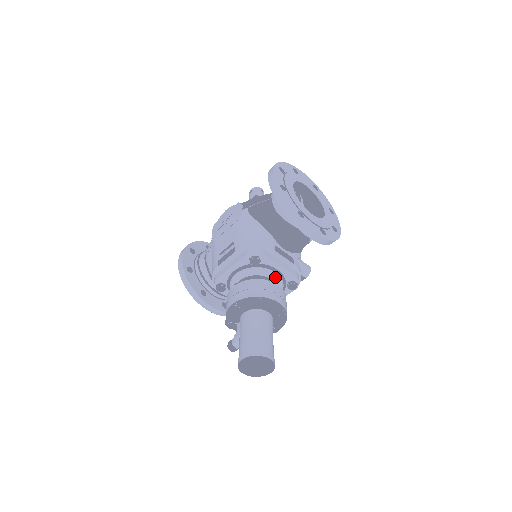
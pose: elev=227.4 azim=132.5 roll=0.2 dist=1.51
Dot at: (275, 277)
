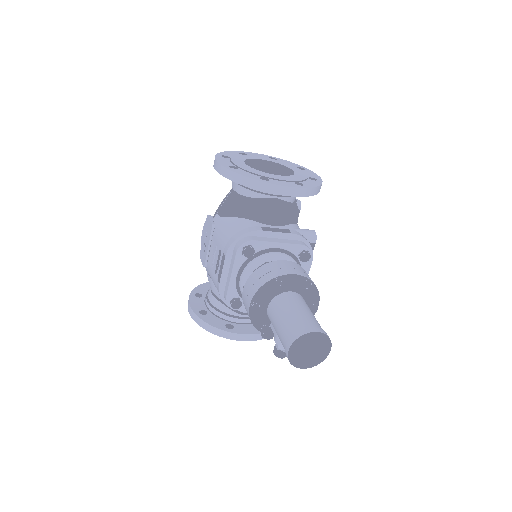
Dot at: (280, 257)
